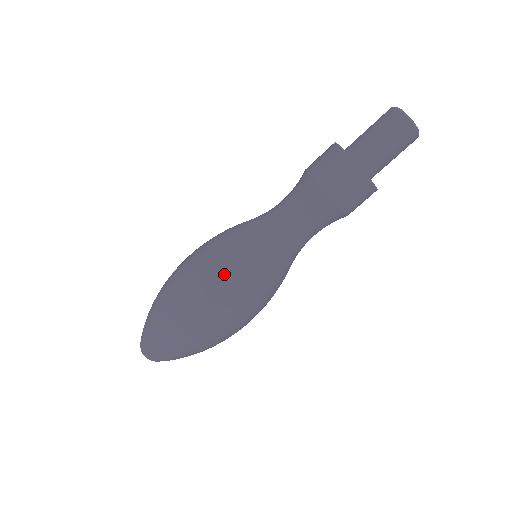
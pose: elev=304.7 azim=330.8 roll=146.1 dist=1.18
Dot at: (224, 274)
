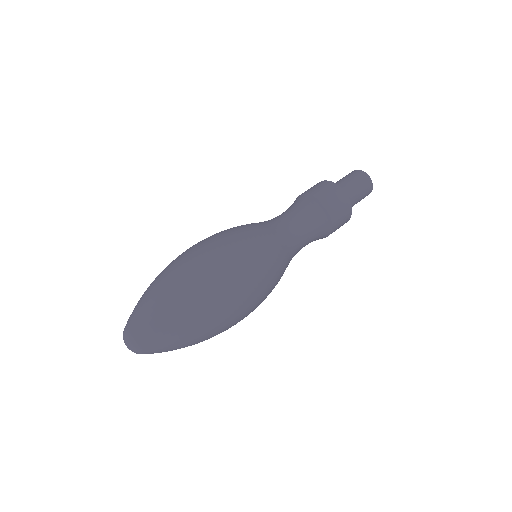
Dot at: (254, 255)
